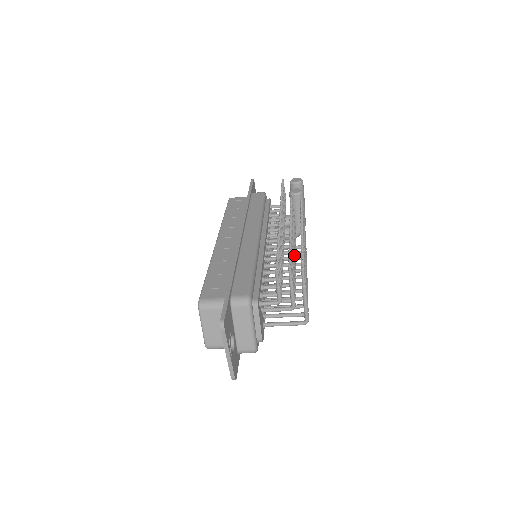
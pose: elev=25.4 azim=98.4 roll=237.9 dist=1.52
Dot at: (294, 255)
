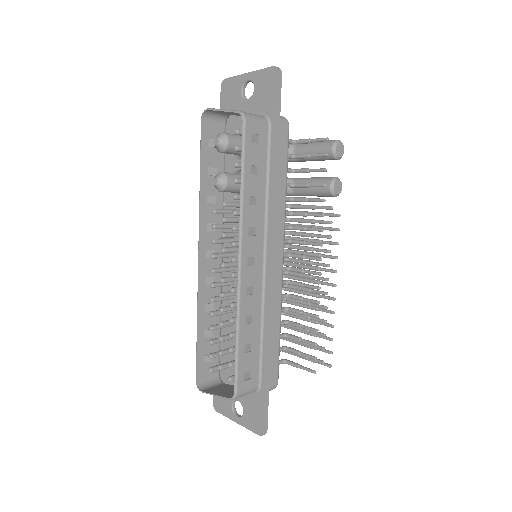
Dot at: (303, 289)
